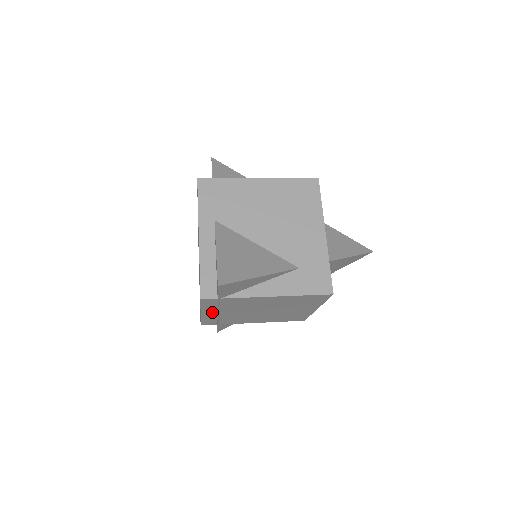
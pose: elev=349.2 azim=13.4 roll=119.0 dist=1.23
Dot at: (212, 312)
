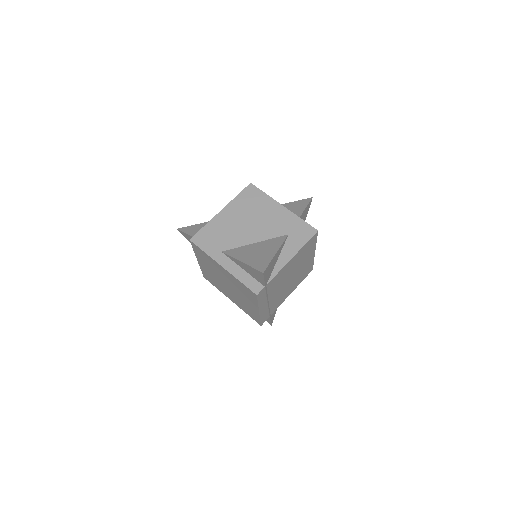
Dot at: (264, 304)
